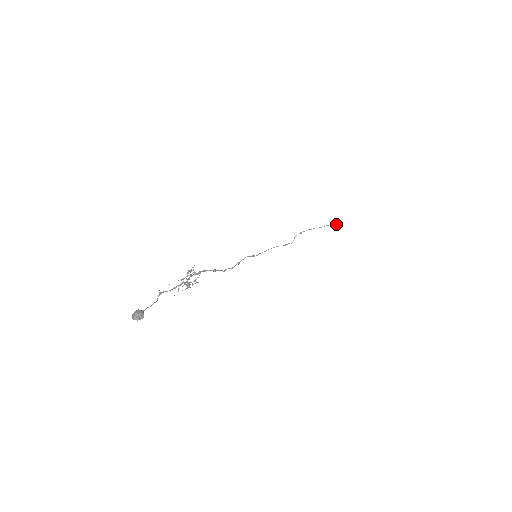
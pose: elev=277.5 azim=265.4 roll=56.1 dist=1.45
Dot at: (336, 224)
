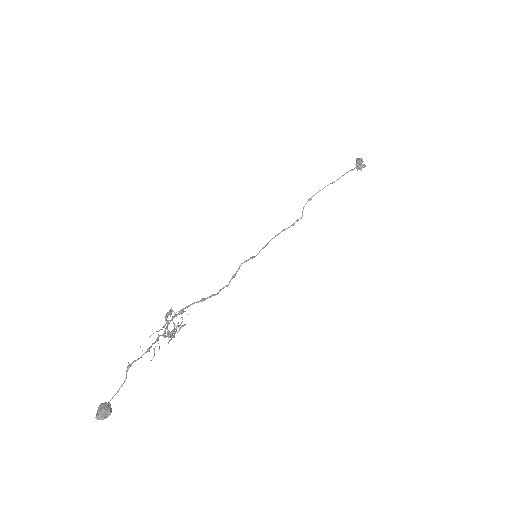
Dot at: (358, 166)
